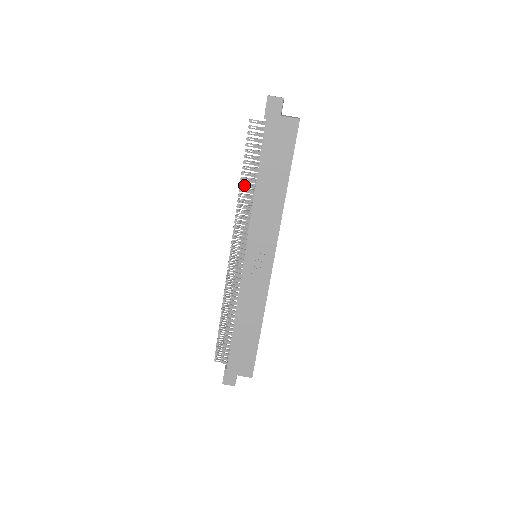
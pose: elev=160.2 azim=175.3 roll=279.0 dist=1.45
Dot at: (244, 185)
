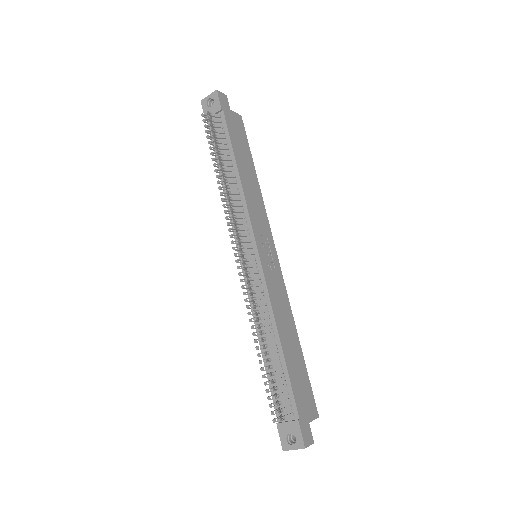
Dot at: occluded
